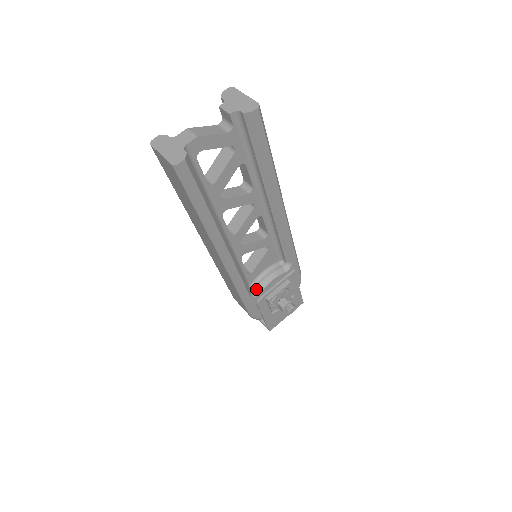
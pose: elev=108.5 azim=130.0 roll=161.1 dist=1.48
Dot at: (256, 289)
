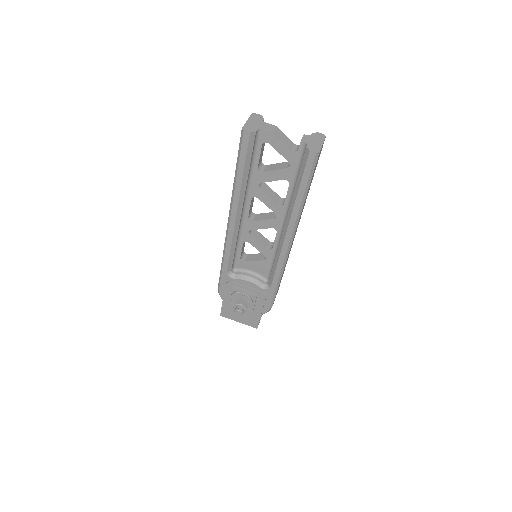
Dot at: (236, 274)
